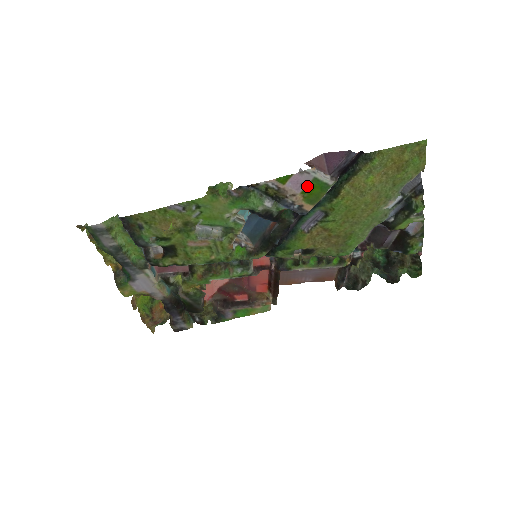
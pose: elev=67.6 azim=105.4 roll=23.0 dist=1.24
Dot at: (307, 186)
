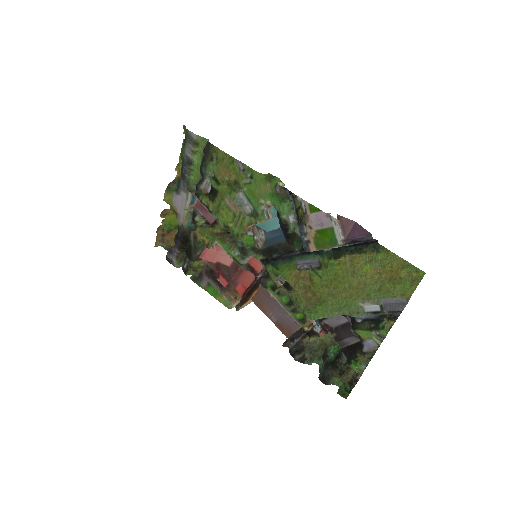
Dot at: (324, 229)
